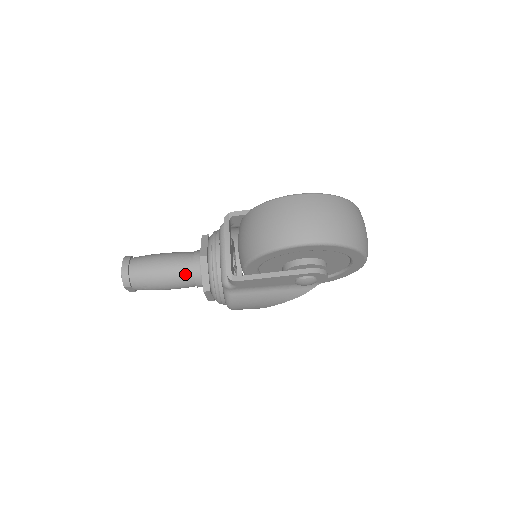
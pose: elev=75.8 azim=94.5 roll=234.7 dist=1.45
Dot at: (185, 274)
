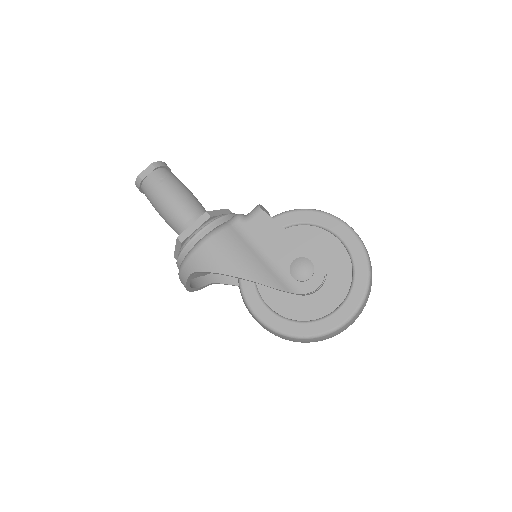
Dot at: (198, 206)
